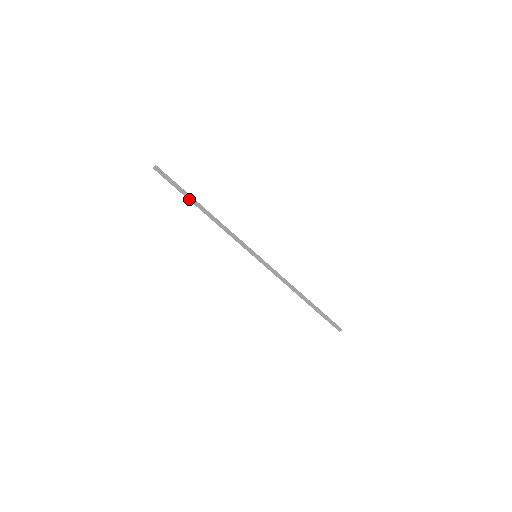
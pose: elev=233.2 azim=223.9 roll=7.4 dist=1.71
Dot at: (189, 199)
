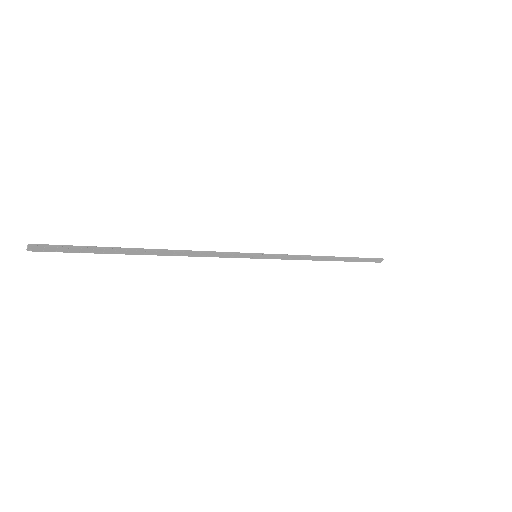
Dot at: (120, 253)
